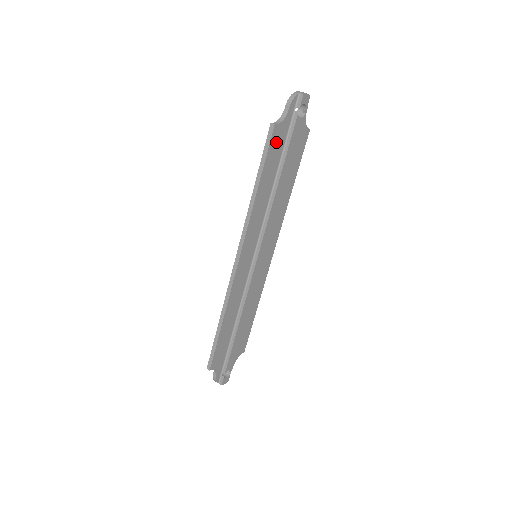
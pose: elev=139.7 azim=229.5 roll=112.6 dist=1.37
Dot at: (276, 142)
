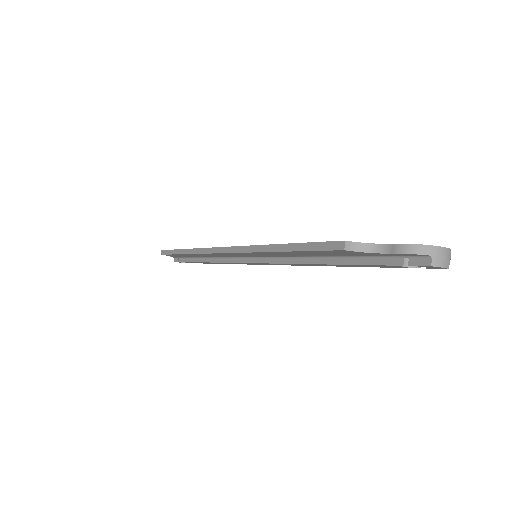
Dot at: (339, 252)
